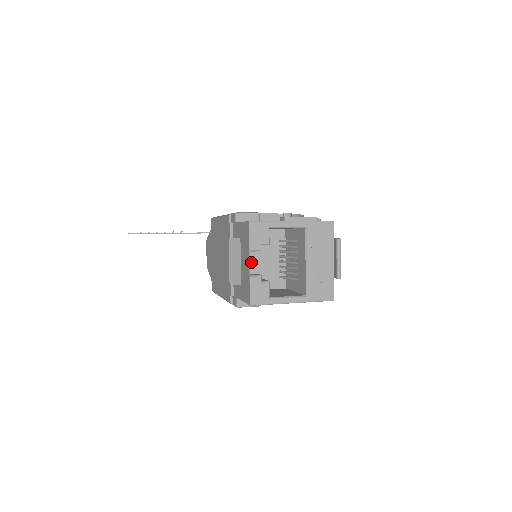
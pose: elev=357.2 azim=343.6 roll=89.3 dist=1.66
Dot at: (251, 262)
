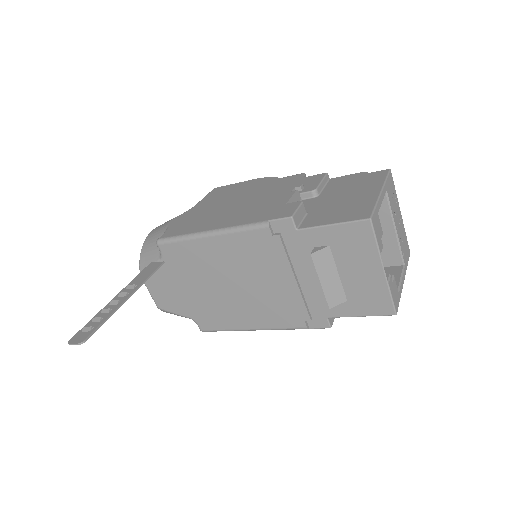
Dot at: occluded
